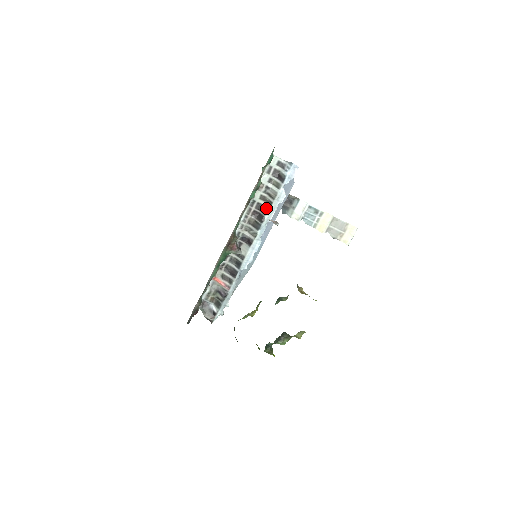
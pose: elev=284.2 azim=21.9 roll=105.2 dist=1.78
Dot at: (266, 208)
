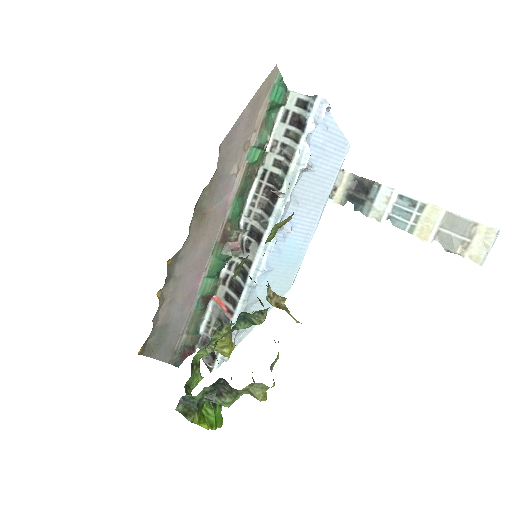
Dot at: (281, 179)
